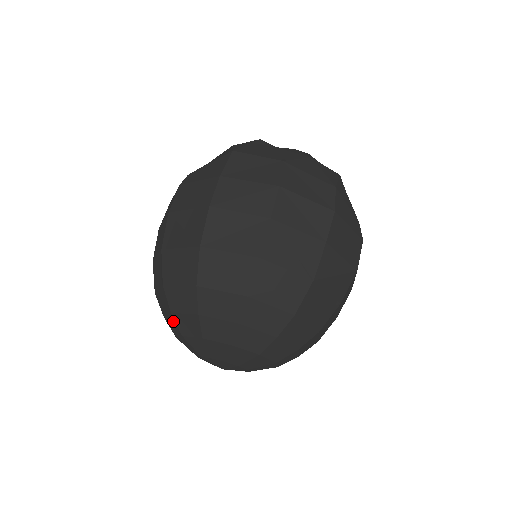
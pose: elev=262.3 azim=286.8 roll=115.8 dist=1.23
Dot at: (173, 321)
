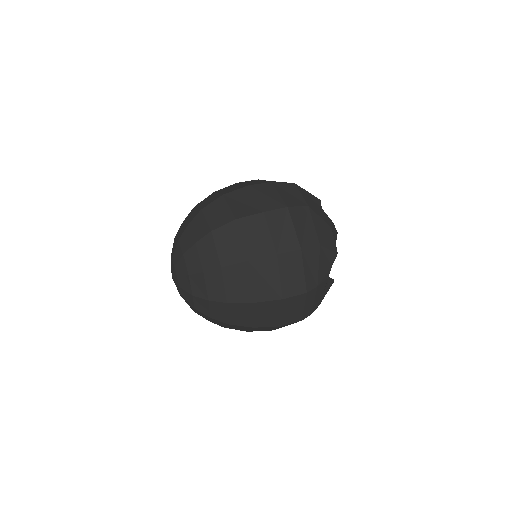
Dot at: occluded
